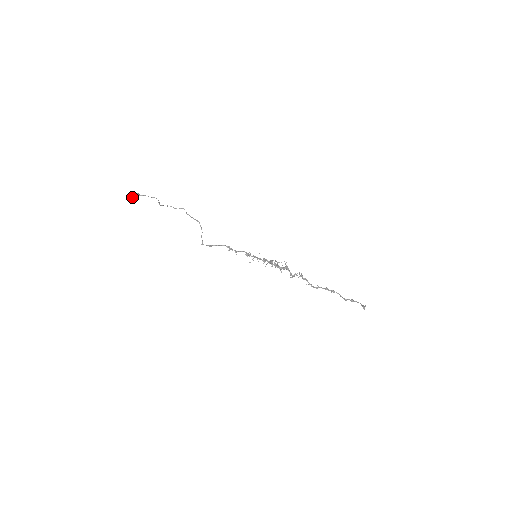
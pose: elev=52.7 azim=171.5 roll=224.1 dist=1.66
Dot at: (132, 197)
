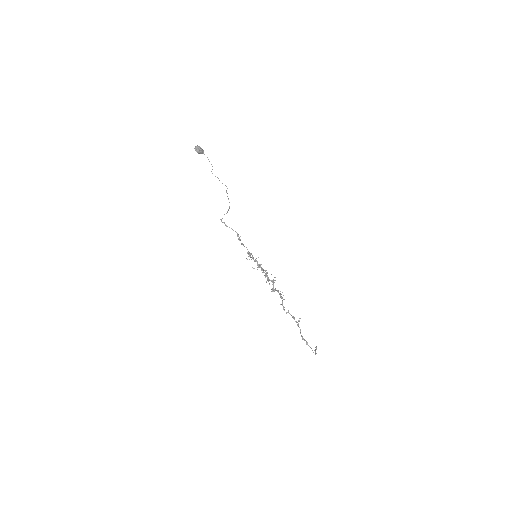
Dot at: (198, 149)
